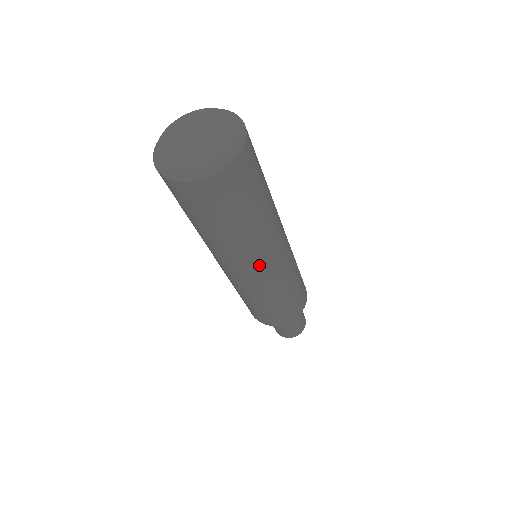
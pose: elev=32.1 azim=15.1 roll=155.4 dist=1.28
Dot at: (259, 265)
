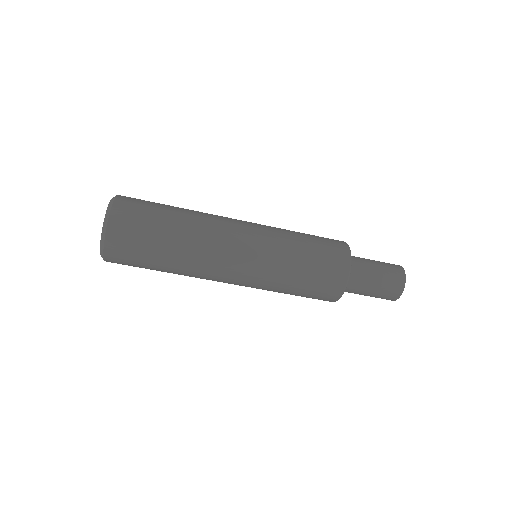
Dot at: (228, 253)
